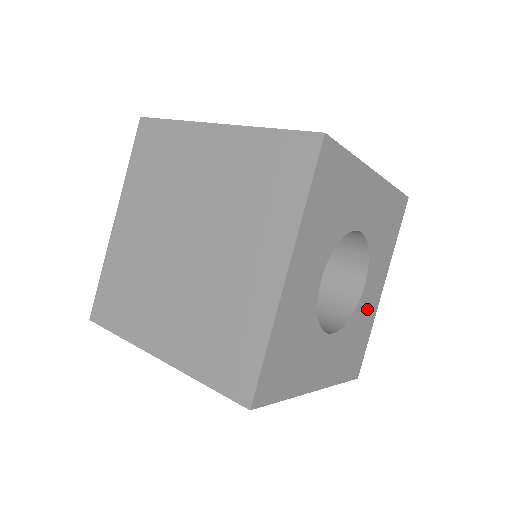
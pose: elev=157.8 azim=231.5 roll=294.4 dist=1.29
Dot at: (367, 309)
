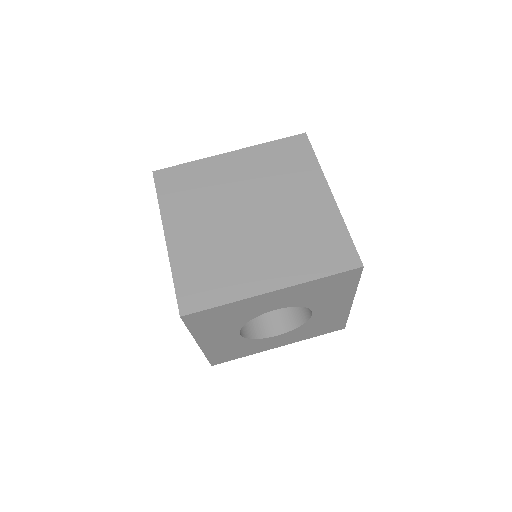
Dot at: (330, 315)
